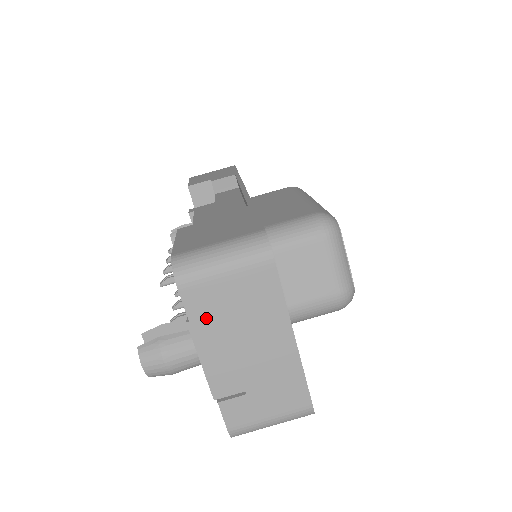
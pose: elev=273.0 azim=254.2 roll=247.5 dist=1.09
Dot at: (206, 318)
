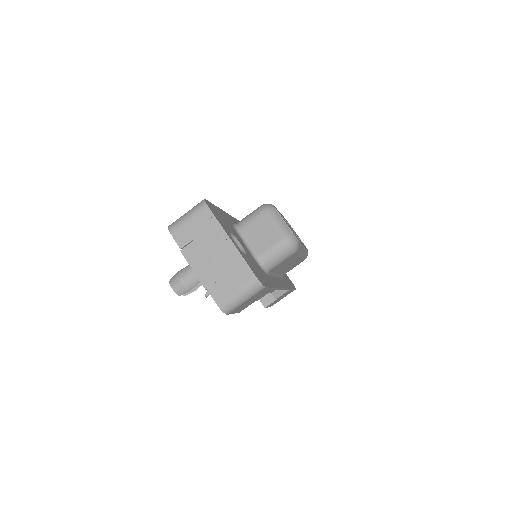
Dot at: (188, 246)
